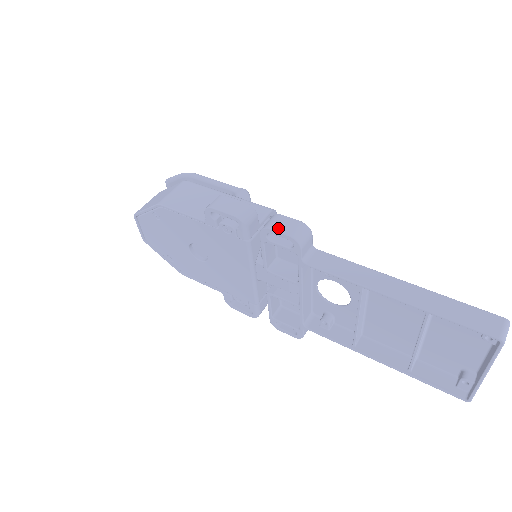
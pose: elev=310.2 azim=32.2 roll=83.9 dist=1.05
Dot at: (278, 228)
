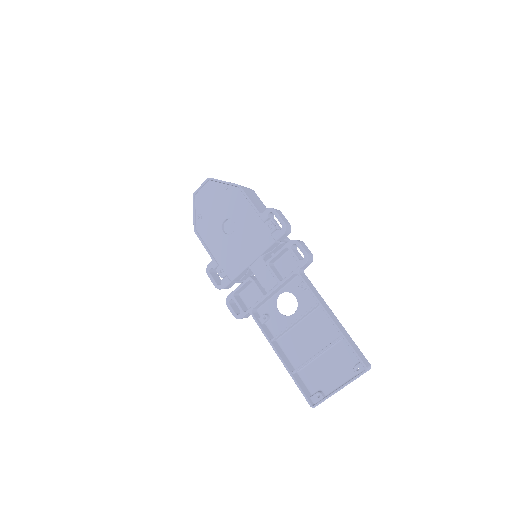
Dot at: (303, 246)
